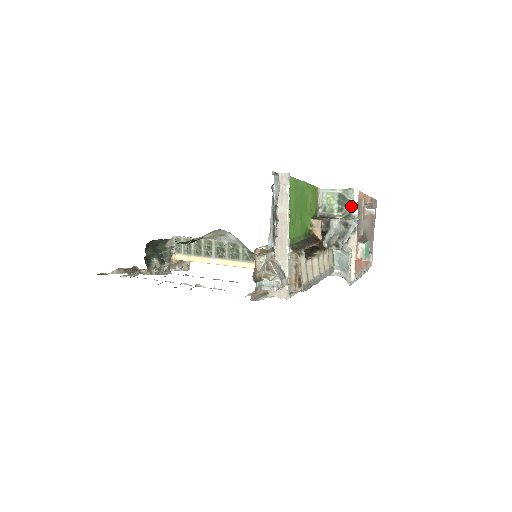
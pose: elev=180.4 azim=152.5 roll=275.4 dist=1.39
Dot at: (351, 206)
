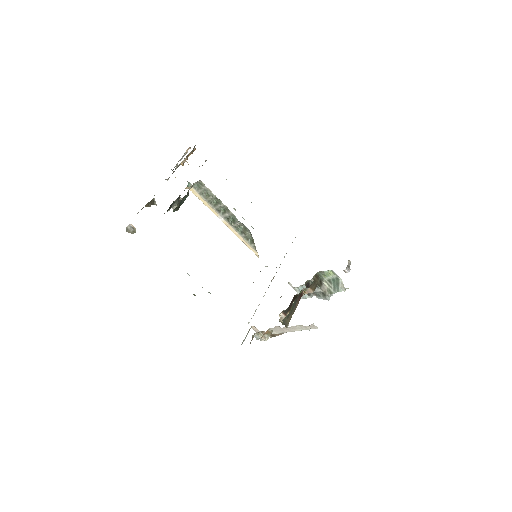
Dot at: occluded
